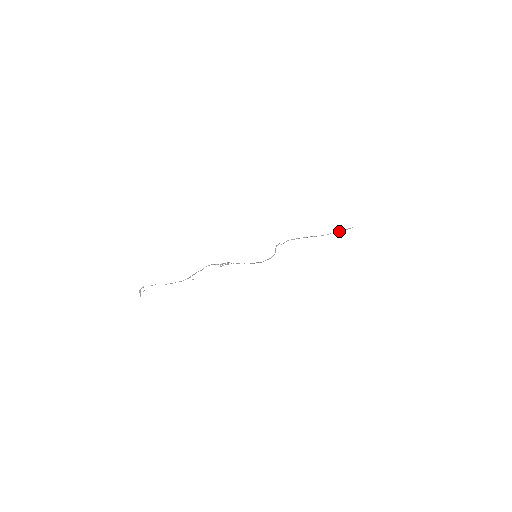
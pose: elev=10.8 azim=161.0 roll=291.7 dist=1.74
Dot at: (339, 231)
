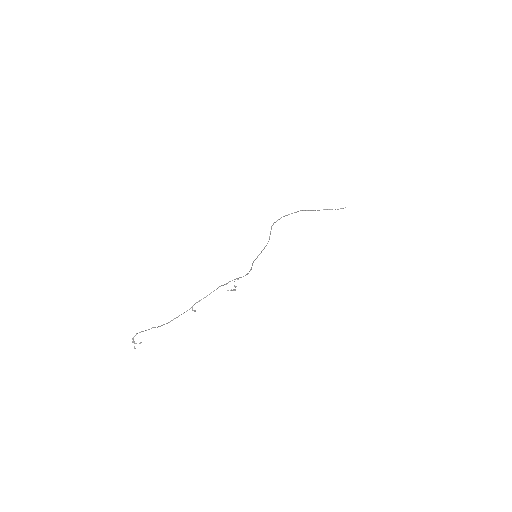
Dot at: (331, 209)
